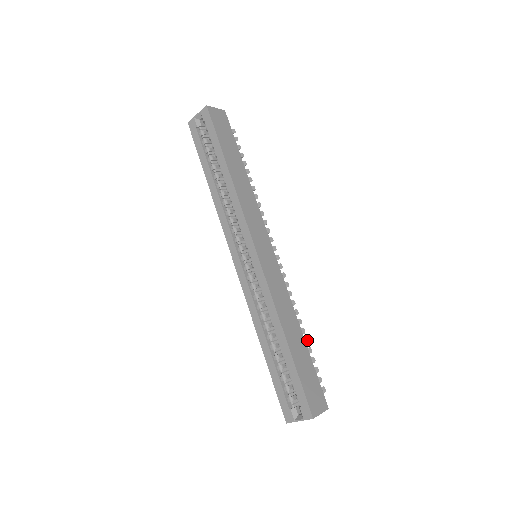
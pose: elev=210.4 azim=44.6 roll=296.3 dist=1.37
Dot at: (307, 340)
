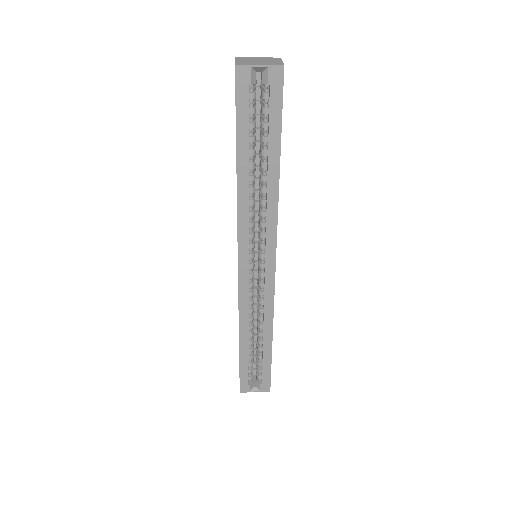
Dot at: occluded
